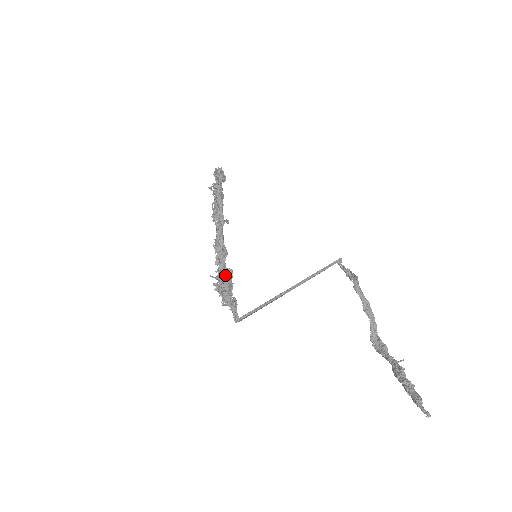
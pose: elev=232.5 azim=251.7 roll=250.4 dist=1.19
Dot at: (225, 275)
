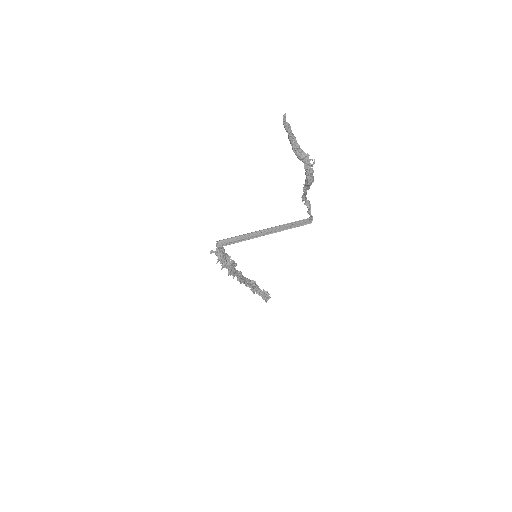
Dot at: occluded
